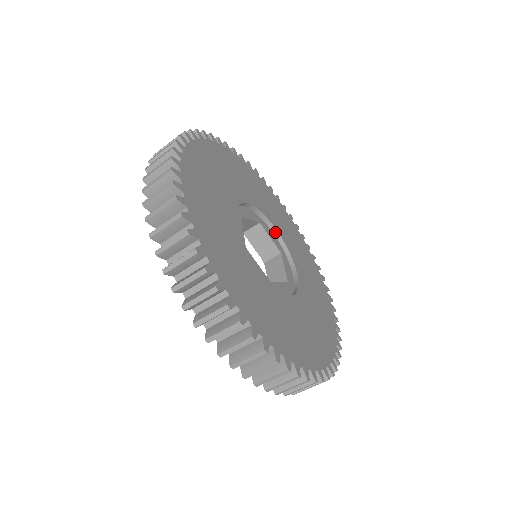
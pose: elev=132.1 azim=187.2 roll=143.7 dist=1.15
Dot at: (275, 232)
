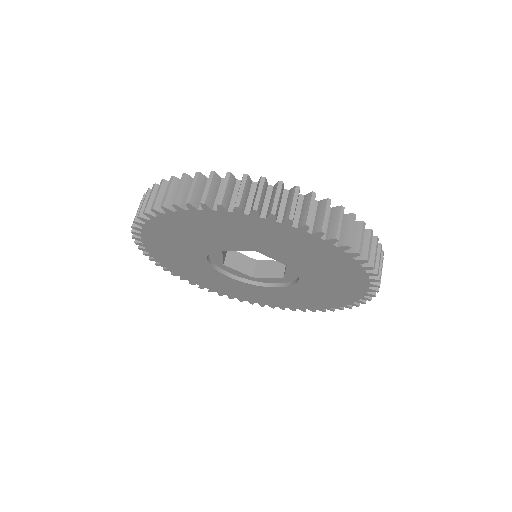
Dot at: occluded
